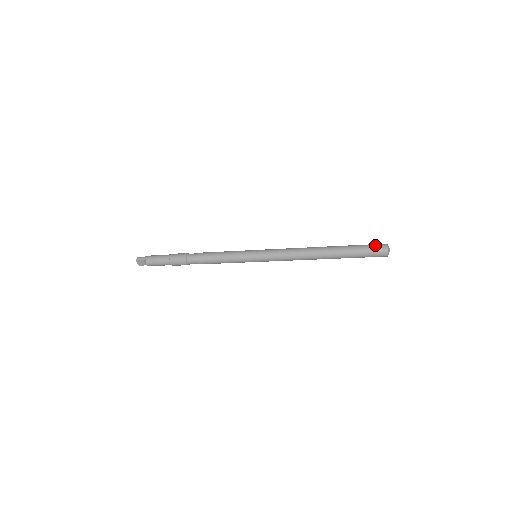
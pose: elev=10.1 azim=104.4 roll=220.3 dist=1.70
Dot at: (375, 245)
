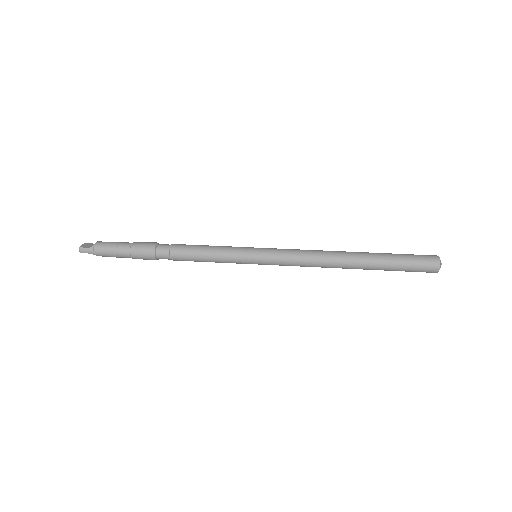
Dot at: (424, 266)
